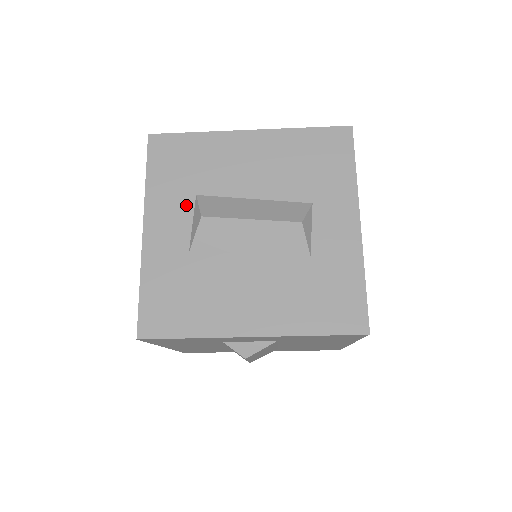
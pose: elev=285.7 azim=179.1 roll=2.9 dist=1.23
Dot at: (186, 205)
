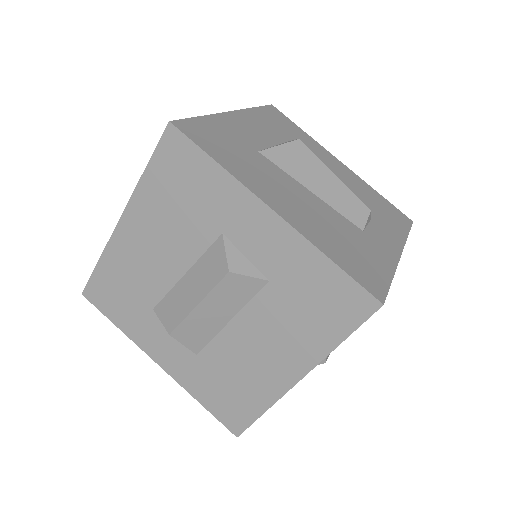
Dot at: (157, 323)
